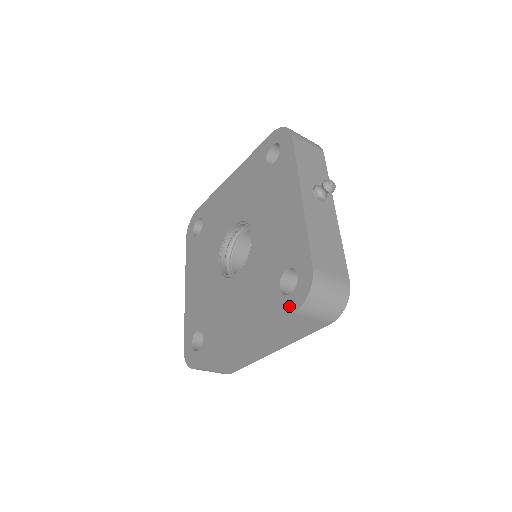
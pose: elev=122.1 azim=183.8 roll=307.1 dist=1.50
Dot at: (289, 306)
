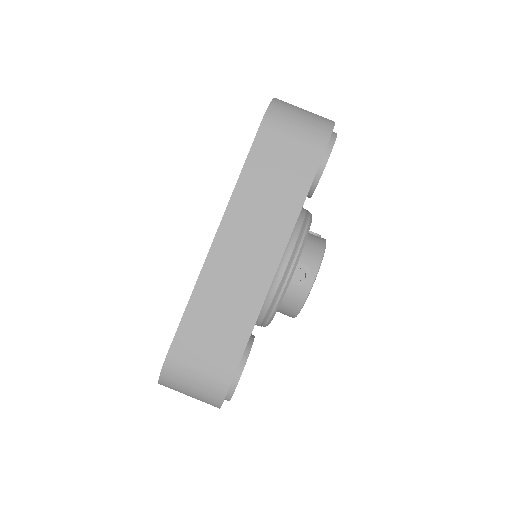
Dot at: occluded
